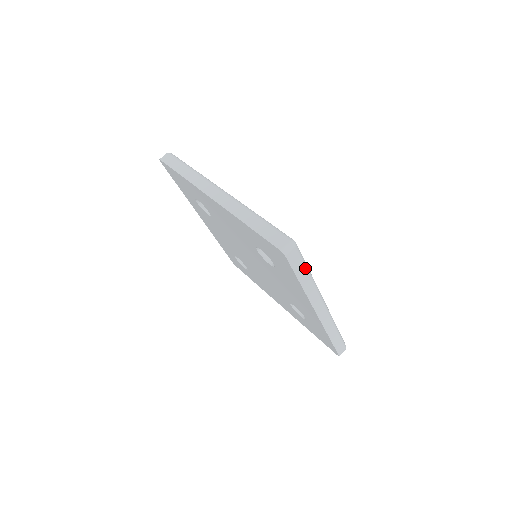
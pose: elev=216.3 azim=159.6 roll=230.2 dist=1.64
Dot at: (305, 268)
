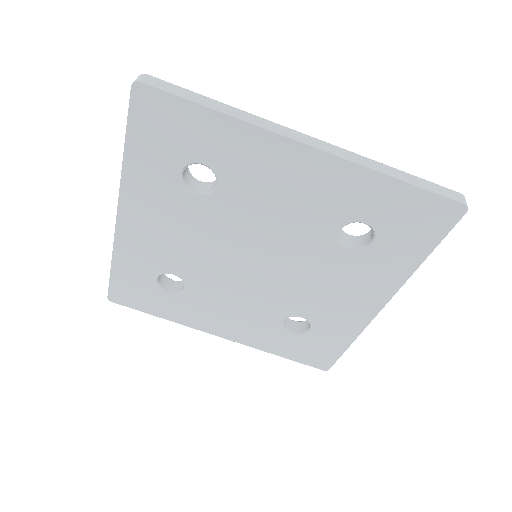
Dot at: occluded
